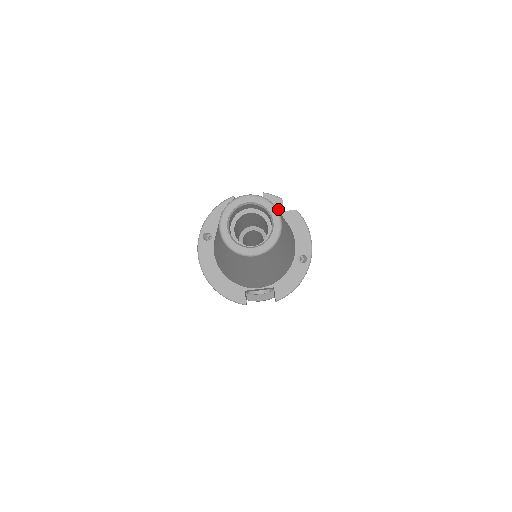
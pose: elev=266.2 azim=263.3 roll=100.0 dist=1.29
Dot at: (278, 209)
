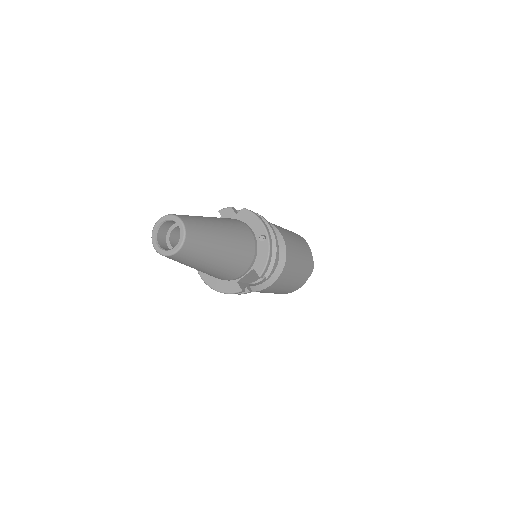
Dot at: (232, 215)
